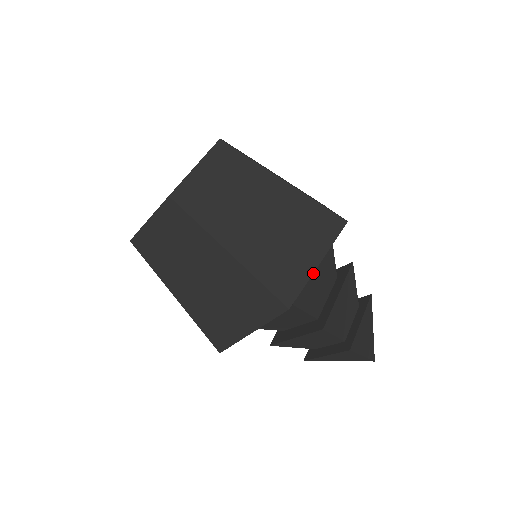
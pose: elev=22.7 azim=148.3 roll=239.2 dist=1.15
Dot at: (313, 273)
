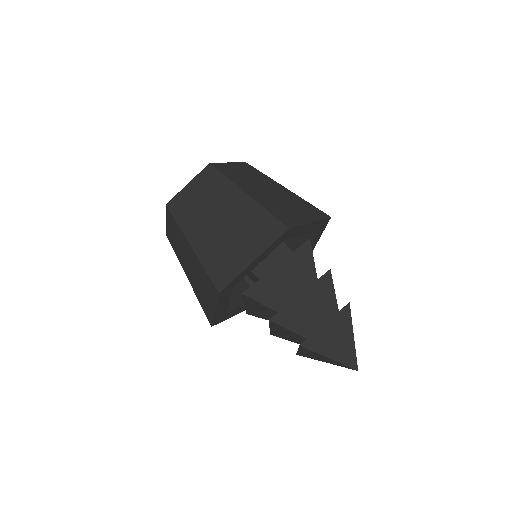
Dot at: (276, 272)
